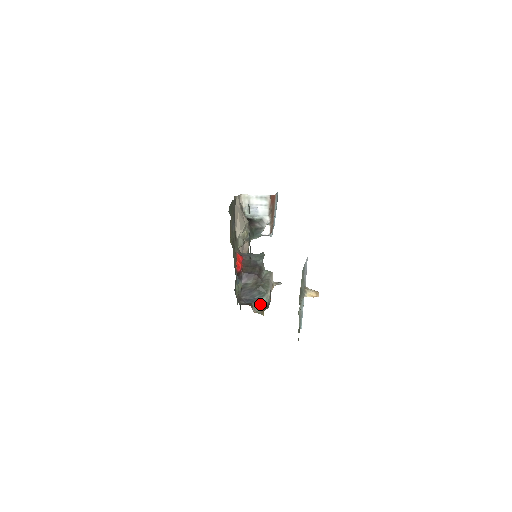
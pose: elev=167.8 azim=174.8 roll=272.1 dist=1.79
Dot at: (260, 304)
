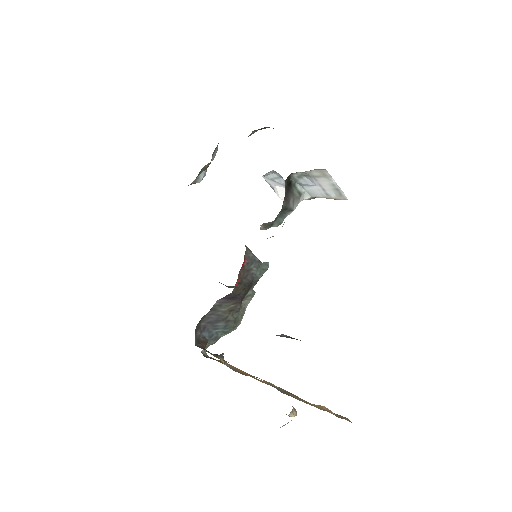
Dot at: (215, 342)
